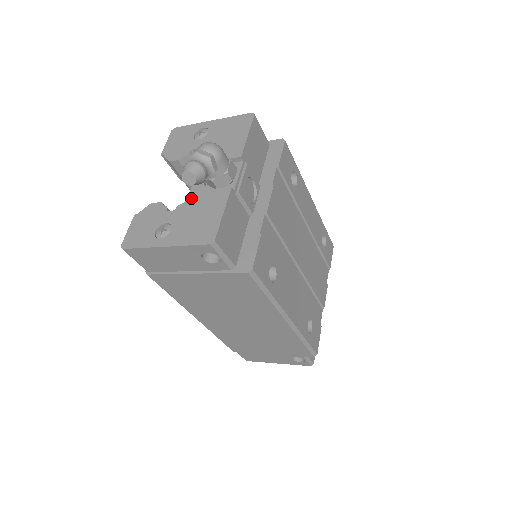
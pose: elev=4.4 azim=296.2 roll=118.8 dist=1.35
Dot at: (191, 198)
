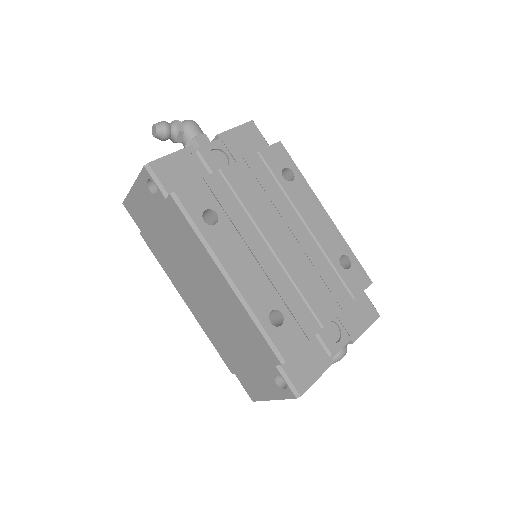
Dot at: occluded
